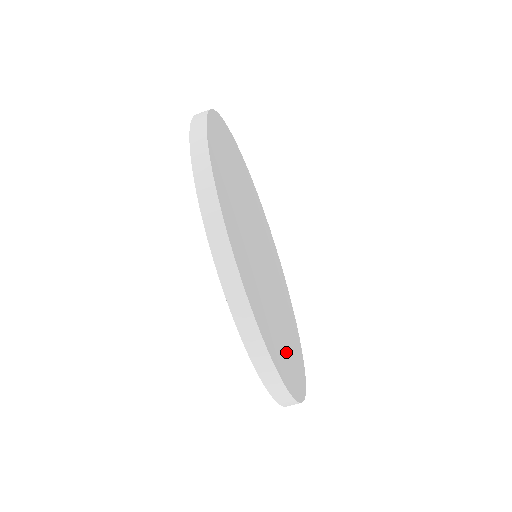
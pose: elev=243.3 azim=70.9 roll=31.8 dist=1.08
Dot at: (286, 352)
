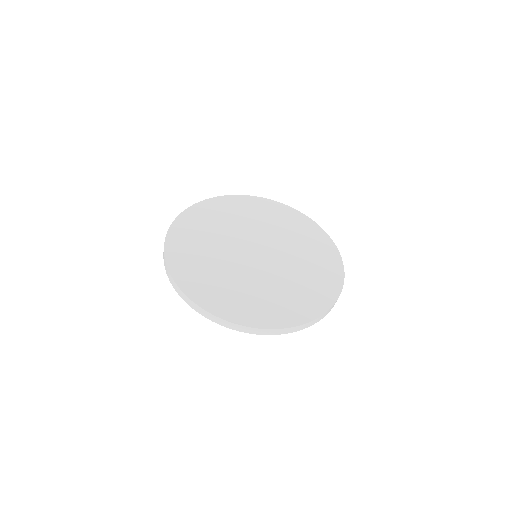
Dot at: (317, 260)
